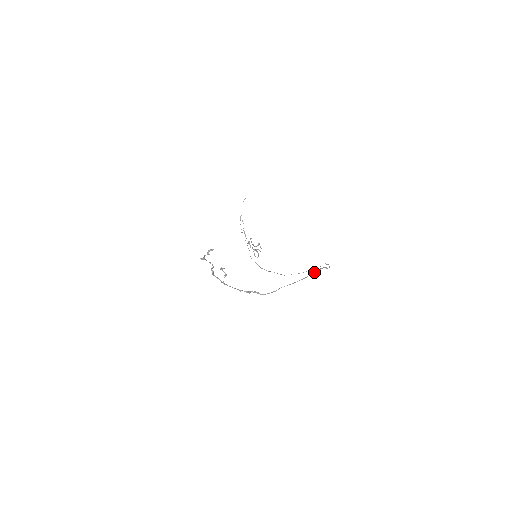
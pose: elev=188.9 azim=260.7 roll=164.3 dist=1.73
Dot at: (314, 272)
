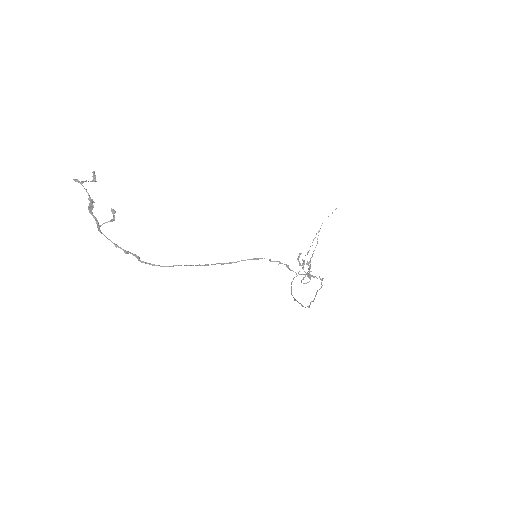
Dot at: (248, 259)
